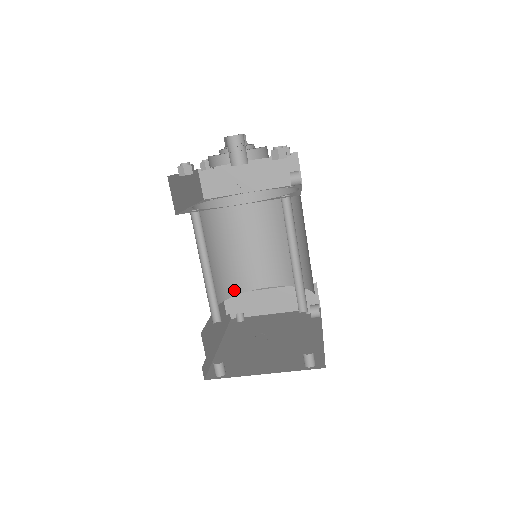
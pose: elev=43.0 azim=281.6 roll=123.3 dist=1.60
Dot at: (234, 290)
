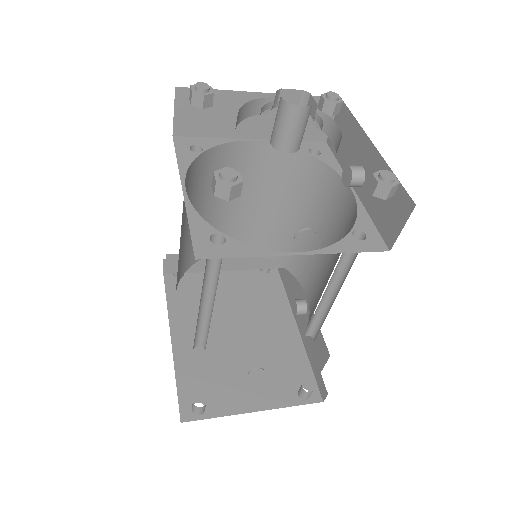
Dot at: (191, 261)
